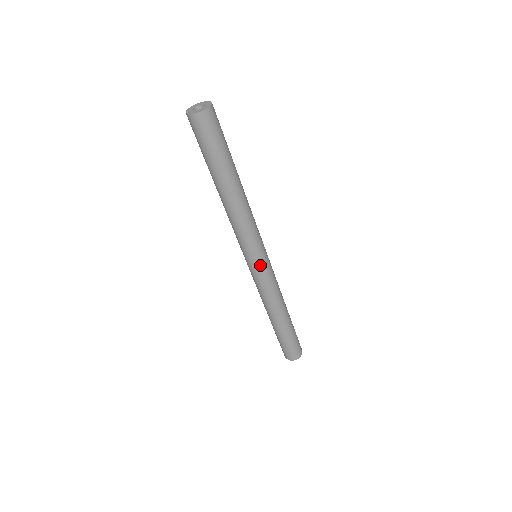
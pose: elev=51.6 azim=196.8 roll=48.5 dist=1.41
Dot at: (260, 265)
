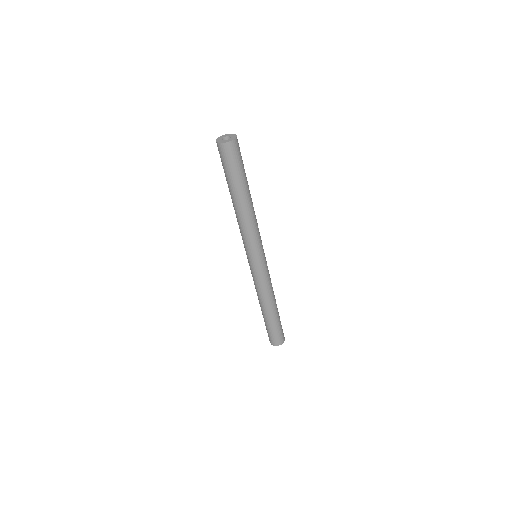
Dot at: (253, 264)
